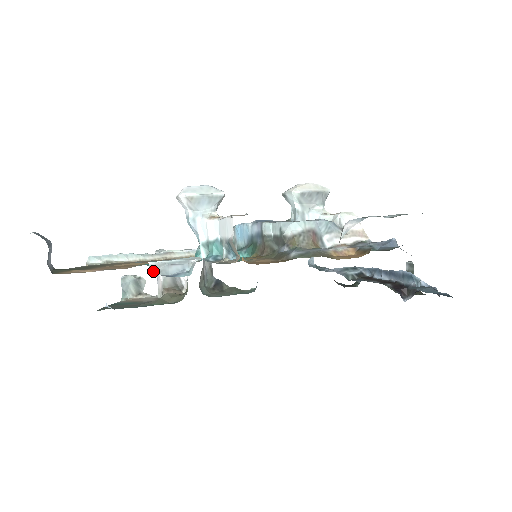
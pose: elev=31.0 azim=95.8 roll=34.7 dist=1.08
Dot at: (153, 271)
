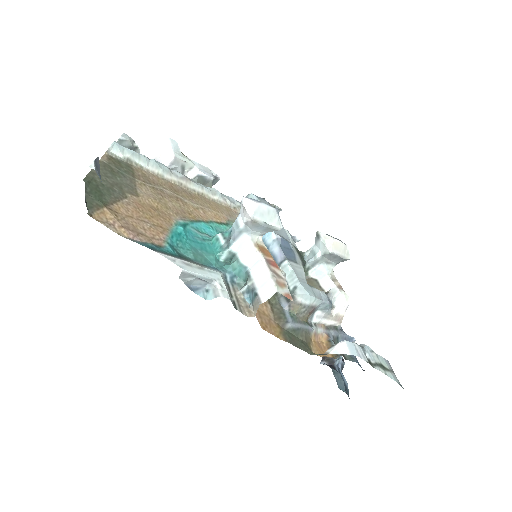
Dot at: (181, 277)
